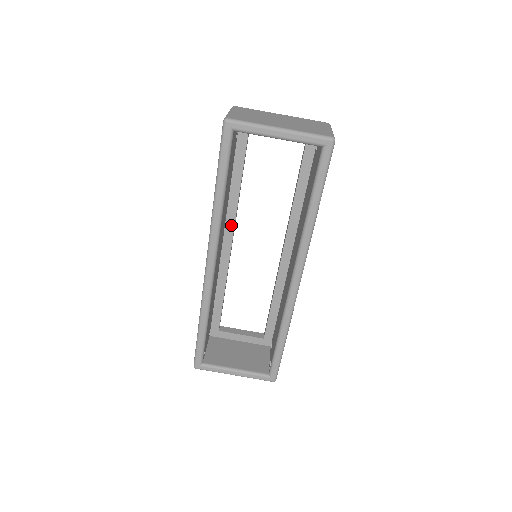
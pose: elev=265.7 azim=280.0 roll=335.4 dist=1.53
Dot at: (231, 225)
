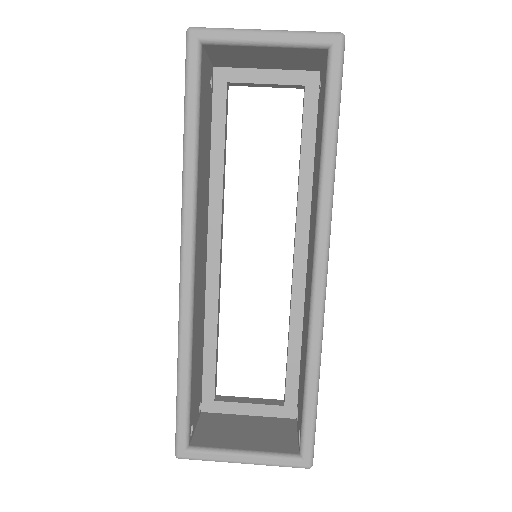
Dot at: (216, 221)
